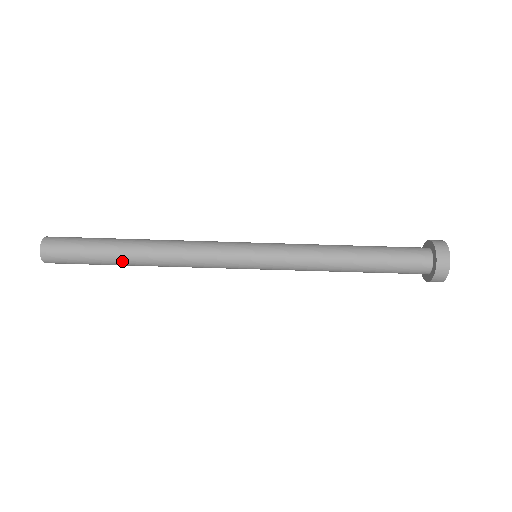
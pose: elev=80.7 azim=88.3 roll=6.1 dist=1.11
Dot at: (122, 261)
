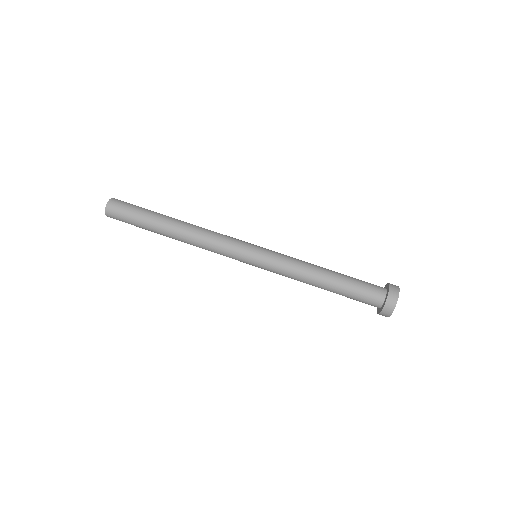
Dot at: (163, 220)
